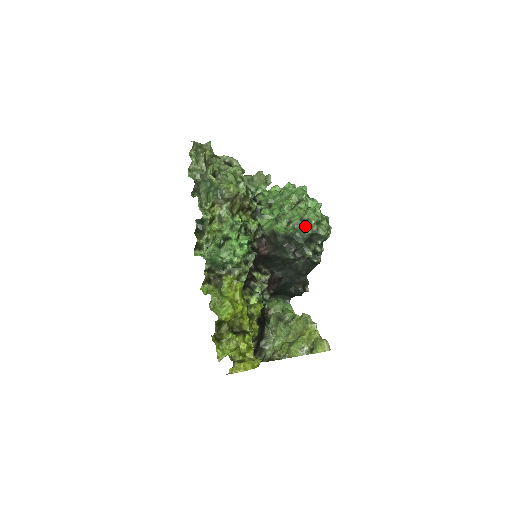
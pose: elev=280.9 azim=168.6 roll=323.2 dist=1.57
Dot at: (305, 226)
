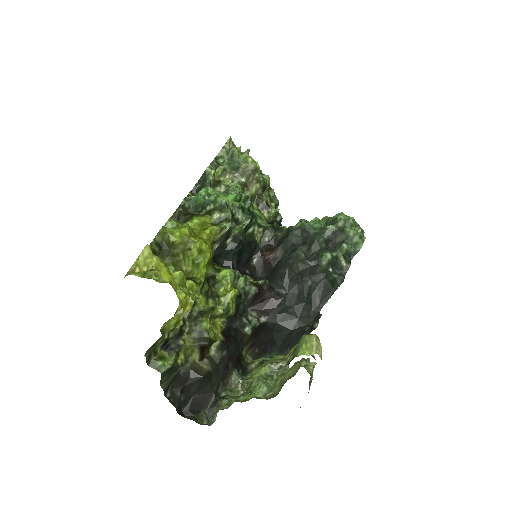
Dot at: (329, 225)
